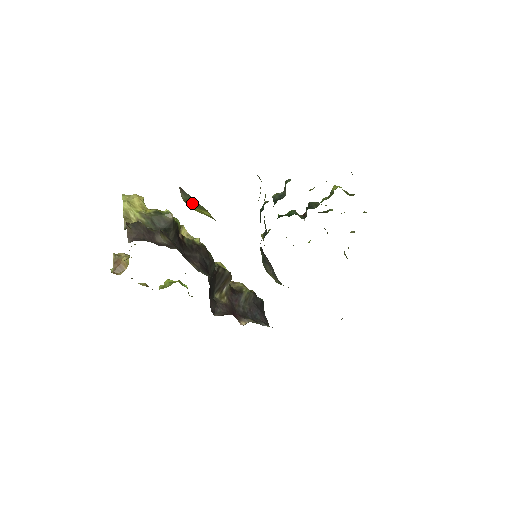
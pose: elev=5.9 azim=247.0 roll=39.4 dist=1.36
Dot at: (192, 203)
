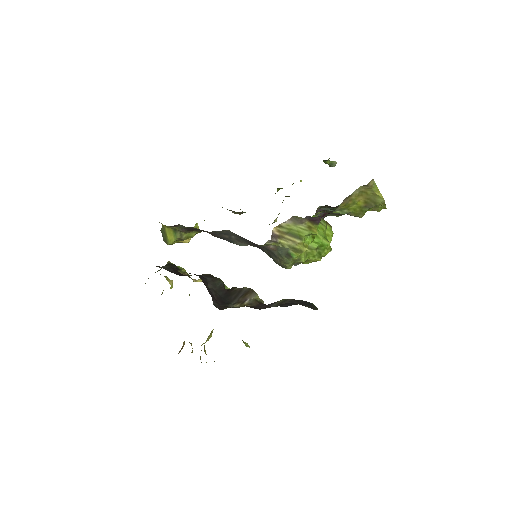
Dot at: (164, 237)
